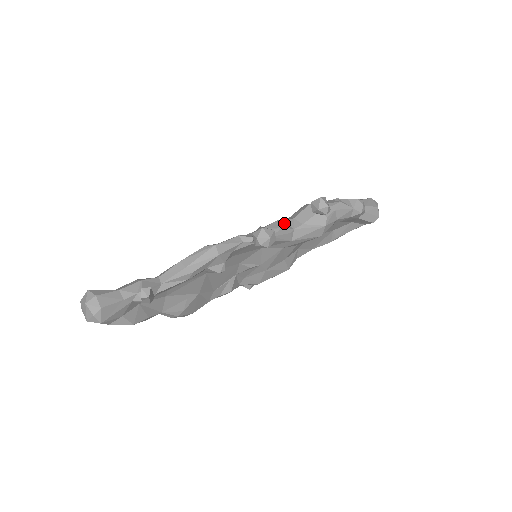
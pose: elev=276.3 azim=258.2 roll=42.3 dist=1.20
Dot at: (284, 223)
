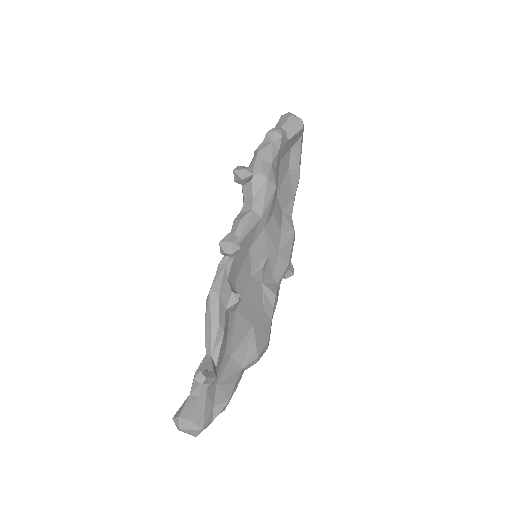
Dot at: (240, 215)
